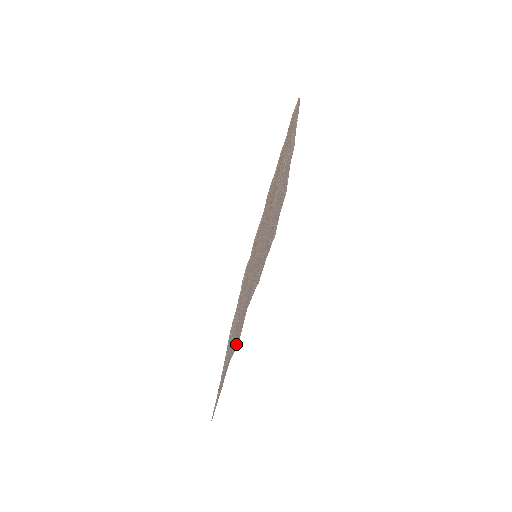
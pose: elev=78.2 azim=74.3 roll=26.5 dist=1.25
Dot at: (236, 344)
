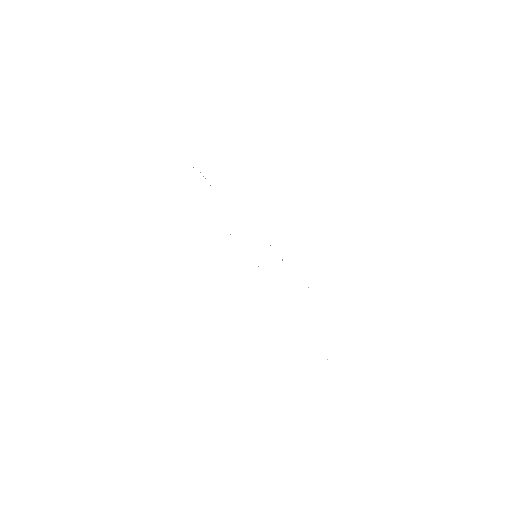
Dot at: occluded
